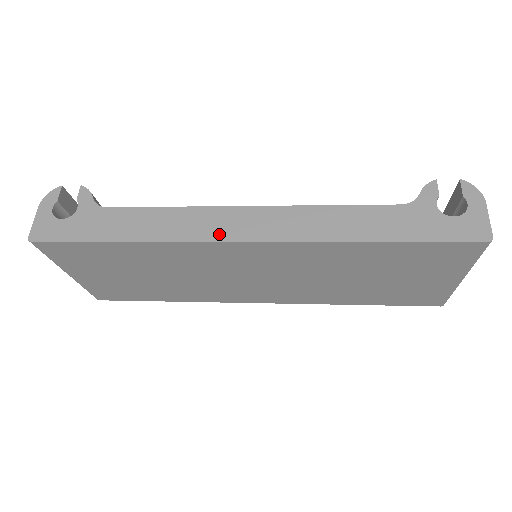
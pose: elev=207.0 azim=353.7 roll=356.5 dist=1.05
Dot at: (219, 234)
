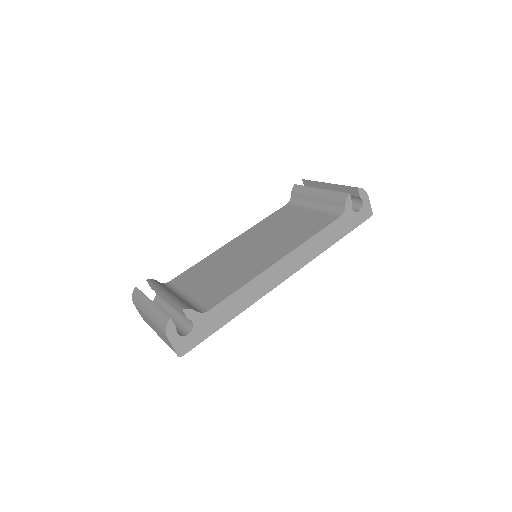
Dot at: (274, 284)
